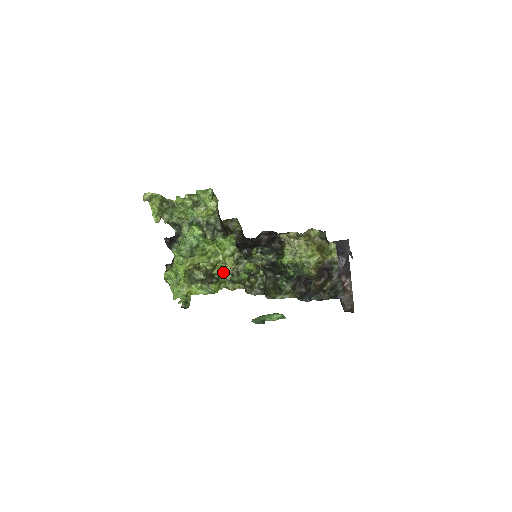
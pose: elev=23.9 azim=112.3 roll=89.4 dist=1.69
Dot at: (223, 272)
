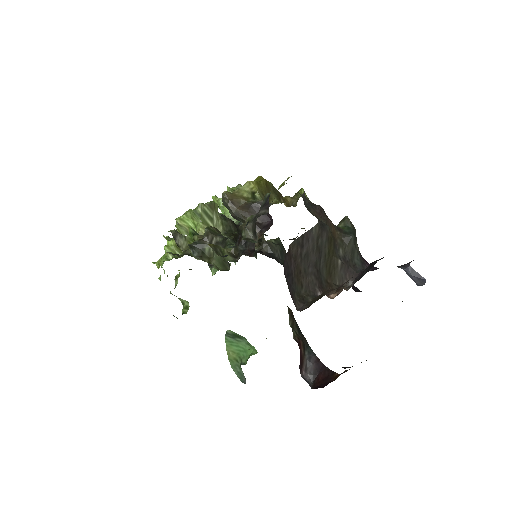
Dot at: occluded
